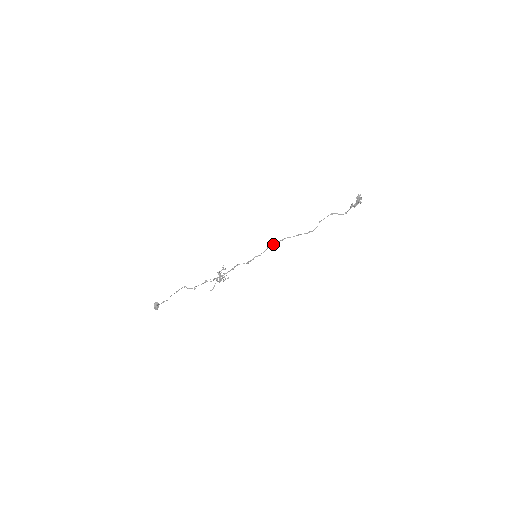
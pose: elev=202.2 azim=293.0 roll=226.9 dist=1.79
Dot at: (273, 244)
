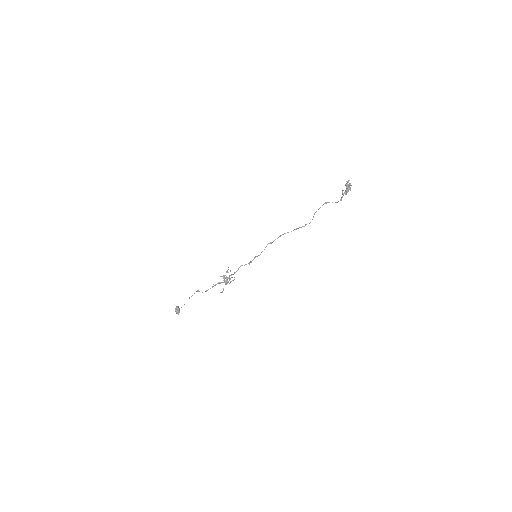
Dot at: (271, 242)
